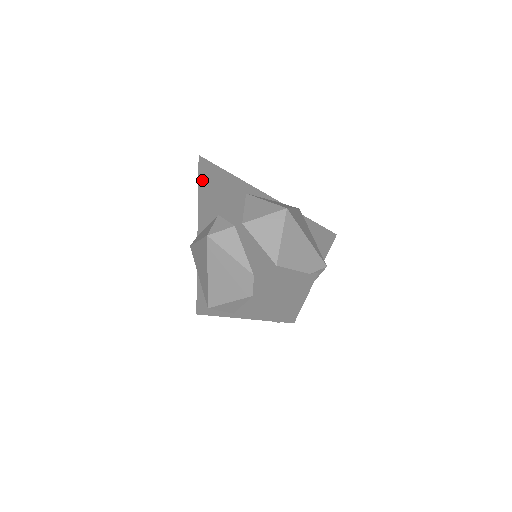
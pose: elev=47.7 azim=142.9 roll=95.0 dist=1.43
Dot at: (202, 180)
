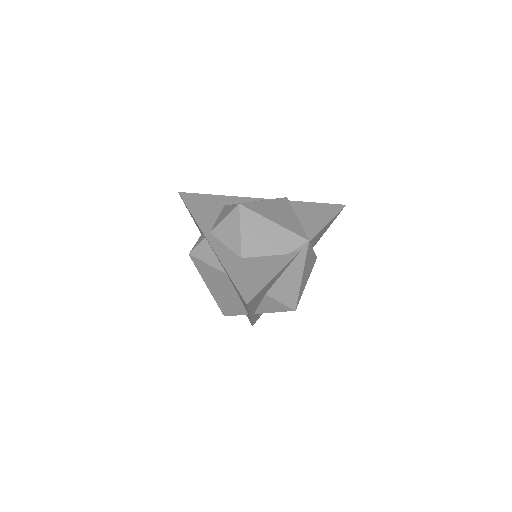
Dot at: occluded
